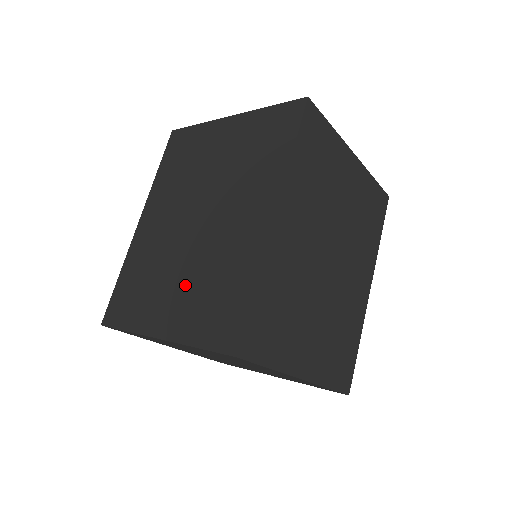
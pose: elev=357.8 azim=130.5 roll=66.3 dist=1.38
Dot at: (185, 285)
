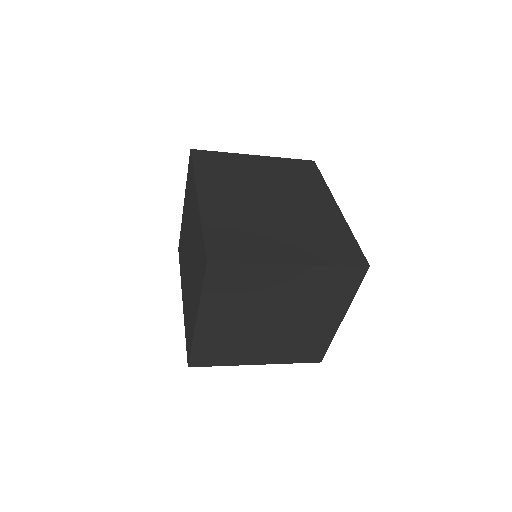
Dot at: (293, 234)
